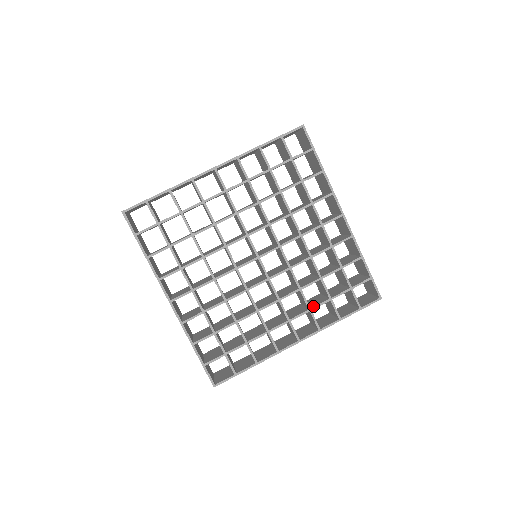
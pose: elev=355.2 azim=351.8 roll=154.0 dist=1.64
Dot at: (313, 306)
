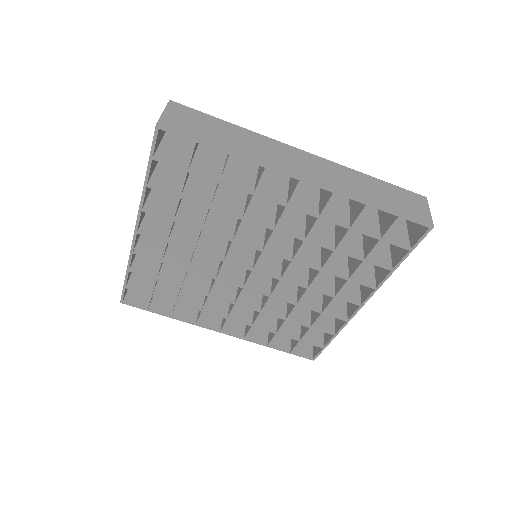
Dot at: (258, 325)
